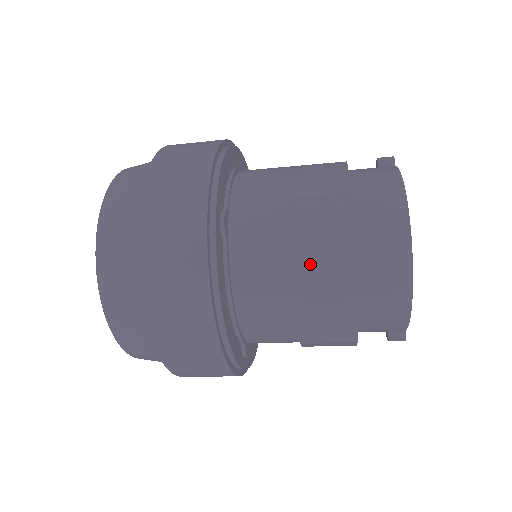
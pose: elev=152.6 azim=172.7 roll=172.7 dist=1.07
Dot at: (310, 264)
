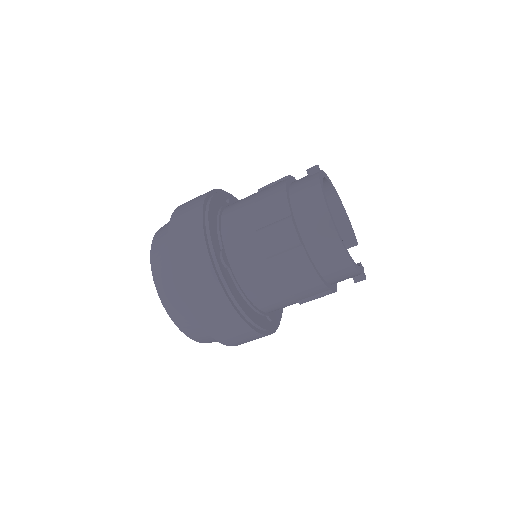
Dot at: (282, 266)
